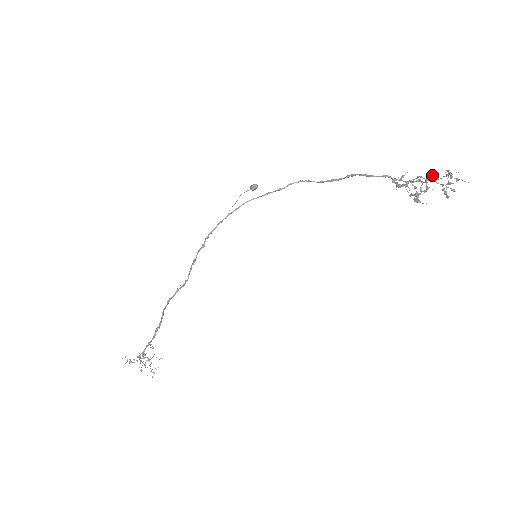
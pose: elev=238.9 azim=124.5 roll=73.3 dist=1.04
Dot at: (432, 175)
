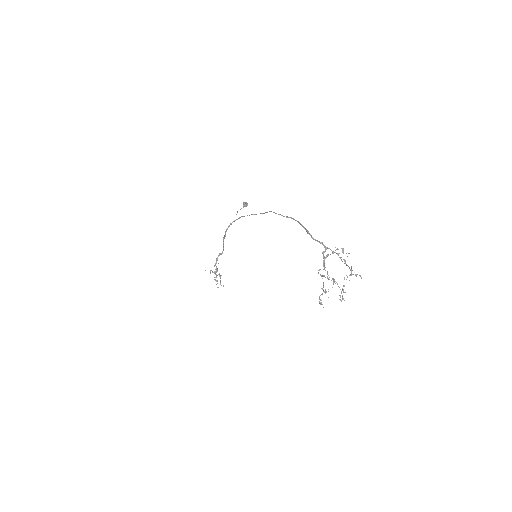
Dot at: occluded
